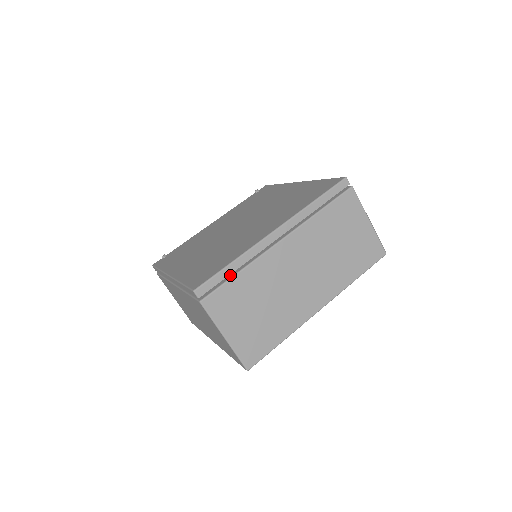
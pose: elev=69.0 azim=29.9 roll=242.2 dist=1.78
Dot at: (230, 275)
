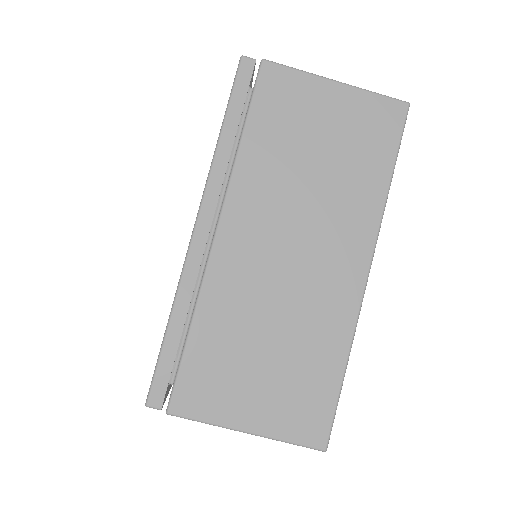
Dot at: (185, 339)
